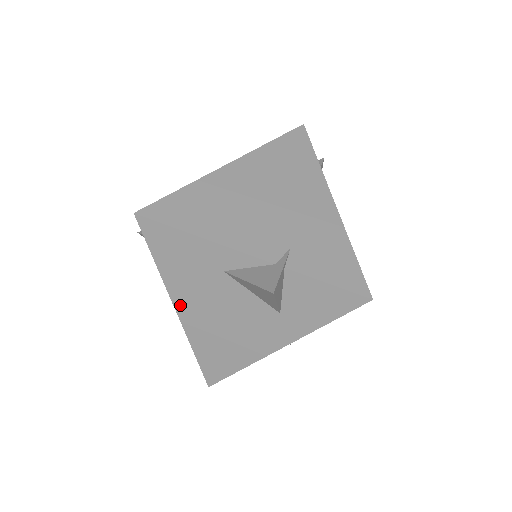
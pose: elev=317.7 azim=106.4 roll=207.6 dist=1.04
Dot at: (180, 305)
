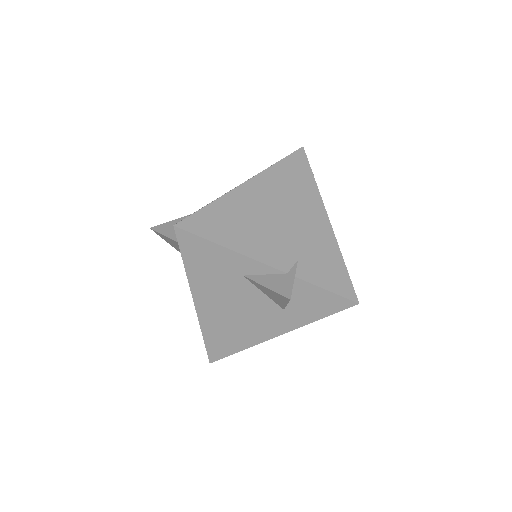
Dot at: (199, 299)
